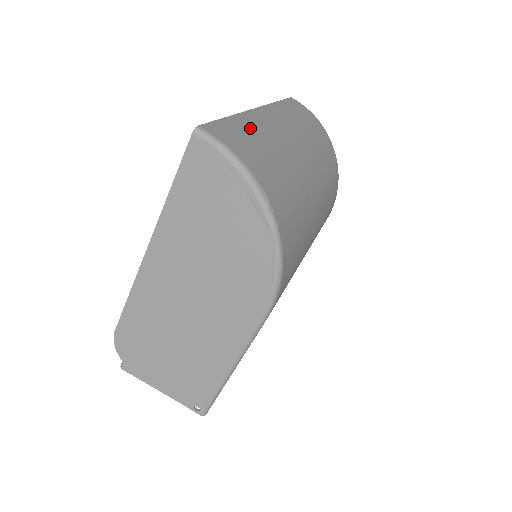
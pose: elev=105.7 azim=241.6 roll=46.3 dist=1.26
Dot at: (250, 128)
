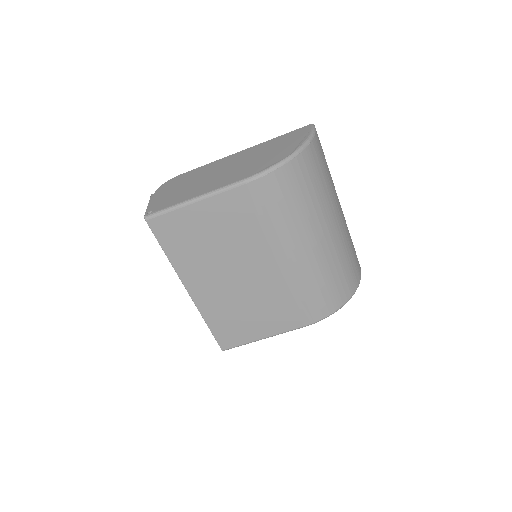
Dot at: occluded
